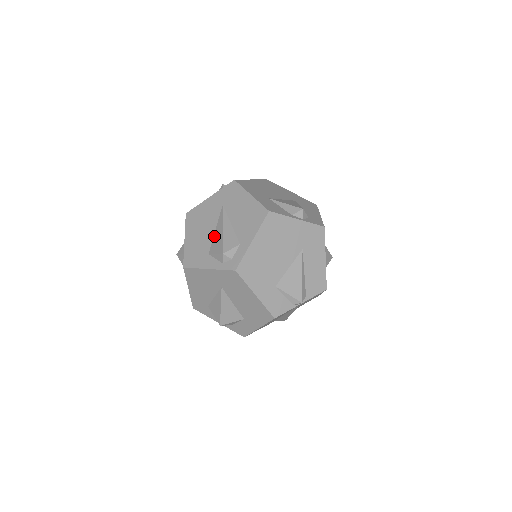
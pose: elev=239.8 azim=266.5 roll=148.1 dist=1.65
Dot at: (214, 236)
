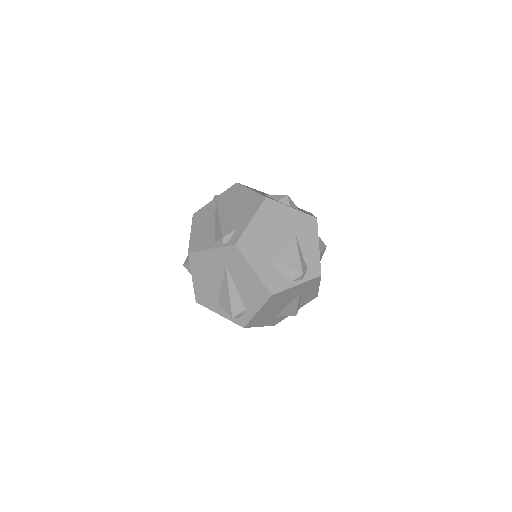
Dot at: (221, 291)
